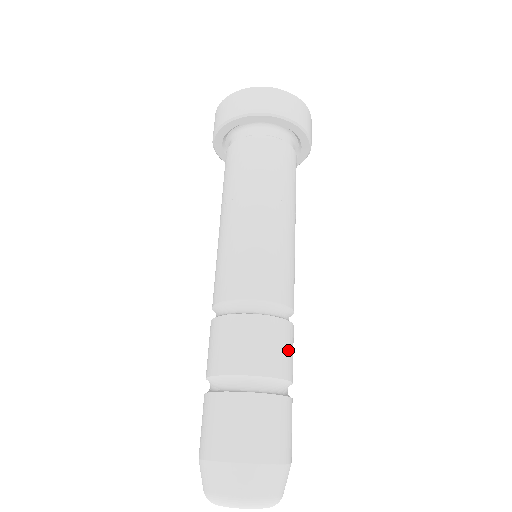
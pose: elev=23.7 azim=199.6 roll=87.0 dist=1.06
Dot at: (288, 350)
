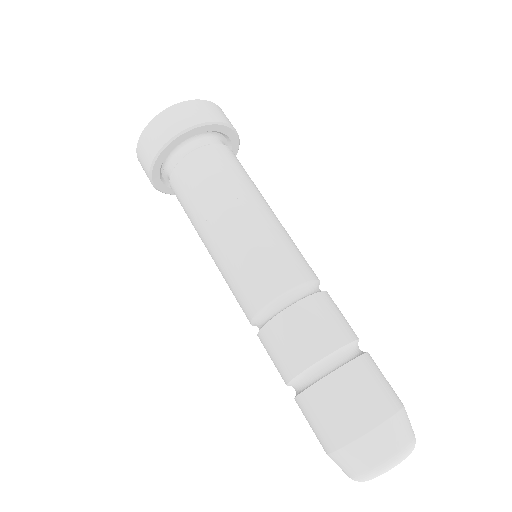
Dot at: occluded
